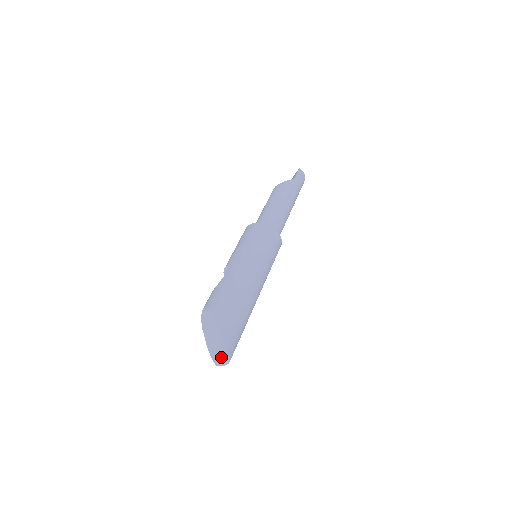
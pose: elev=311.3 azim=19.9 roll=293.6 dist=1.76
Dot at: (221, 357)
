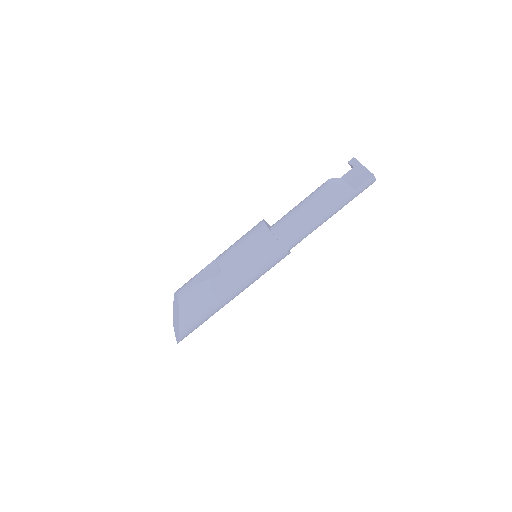
Dot at: (175, 333)
